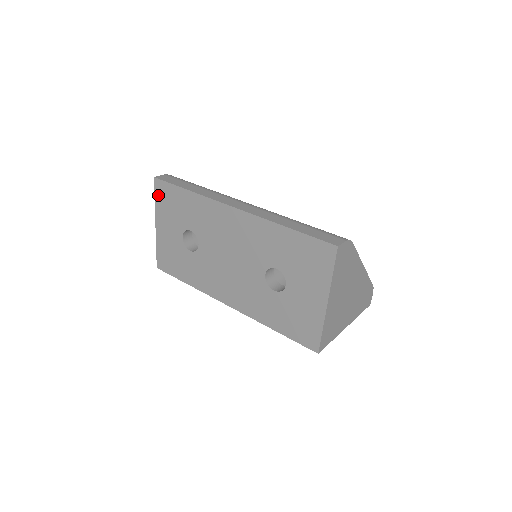
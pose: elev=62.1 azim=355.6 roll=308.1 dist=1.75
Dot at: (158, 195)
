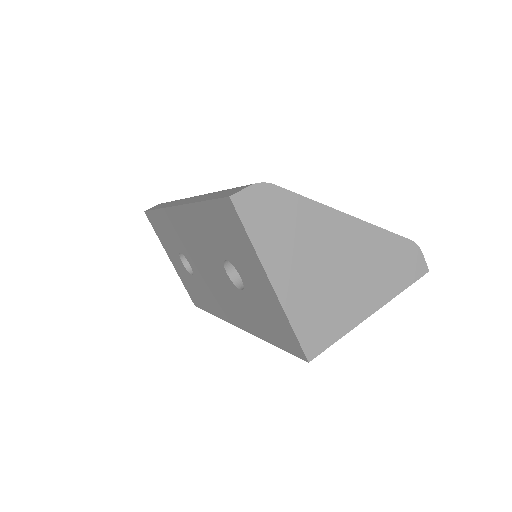
Dot at: (154, 228)
